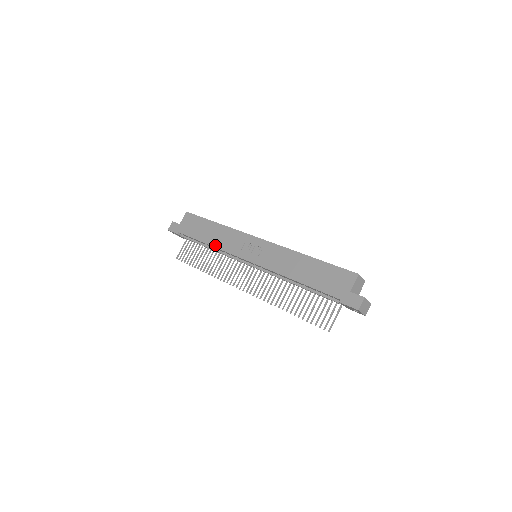
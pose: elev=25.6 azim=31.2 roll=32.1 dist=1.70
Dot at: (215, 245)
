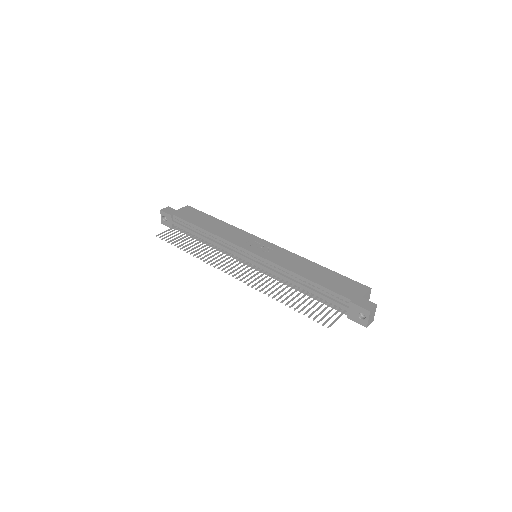
Dot at: (215, 233)
